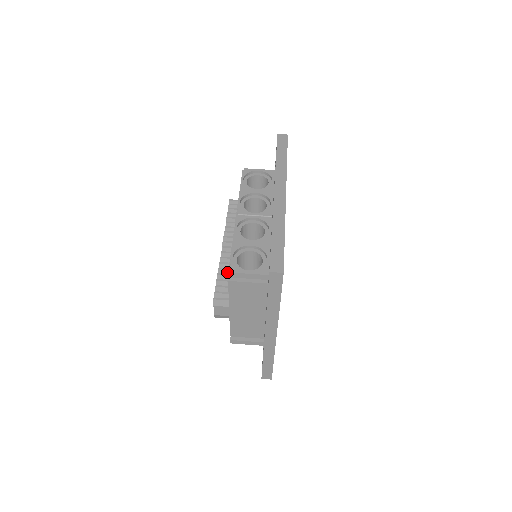
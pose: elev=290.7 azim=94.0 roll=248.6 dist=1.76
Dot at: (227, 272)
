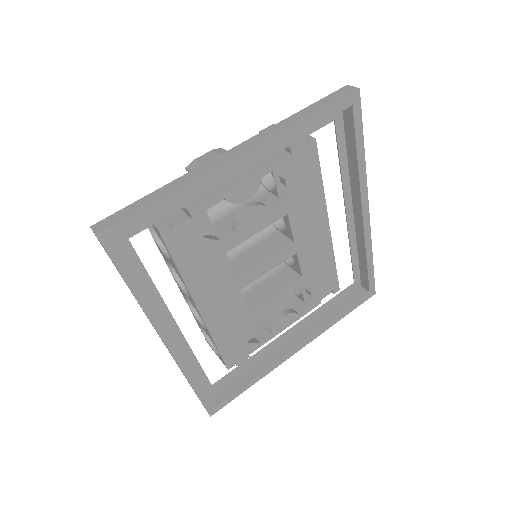
Dot at: occluded
